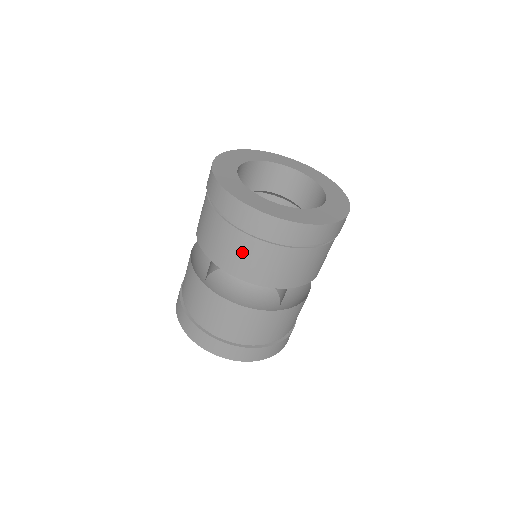
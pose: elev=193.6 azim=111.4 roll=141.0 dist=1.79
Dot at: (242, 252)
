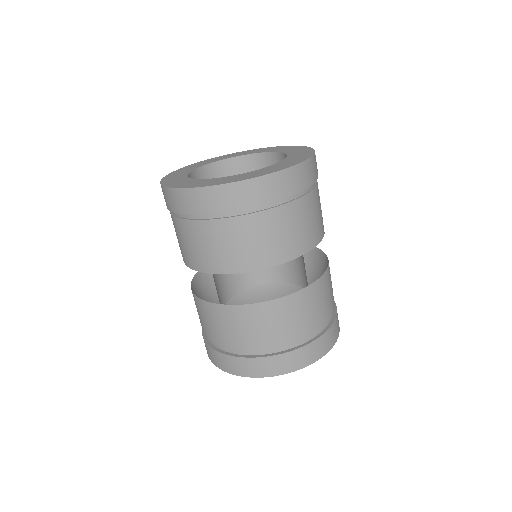
Dot at: (187, 240)
